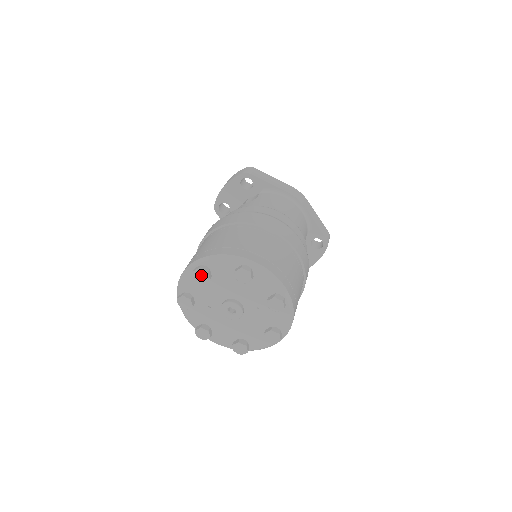
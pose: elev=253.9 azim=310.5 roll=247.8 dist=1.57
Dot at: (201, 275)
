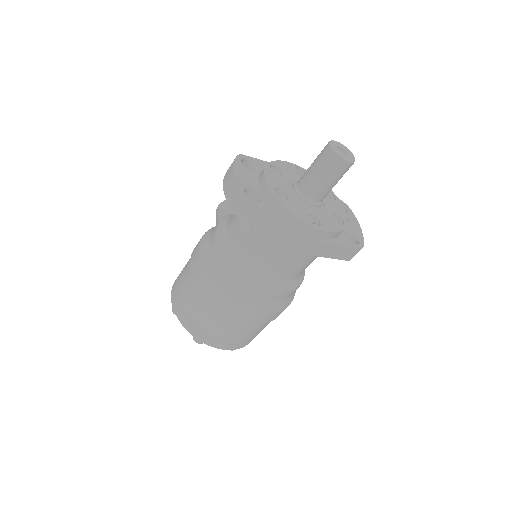
Dot at: occluded
